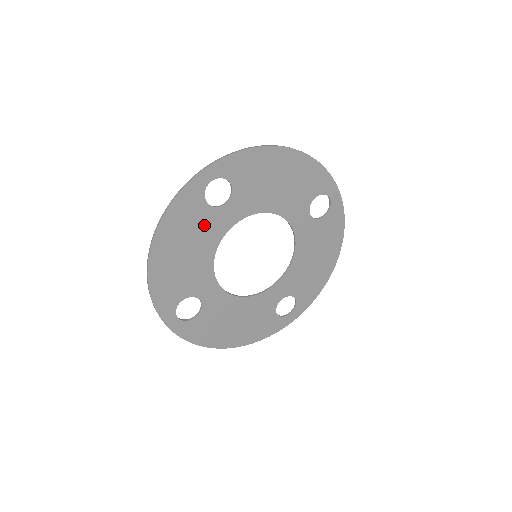
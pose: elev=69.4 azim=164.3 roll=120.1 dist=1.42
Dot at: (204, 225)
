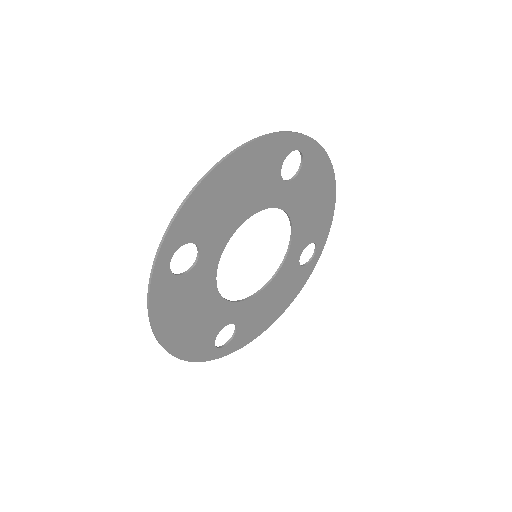
Dot at: (192, 288)
